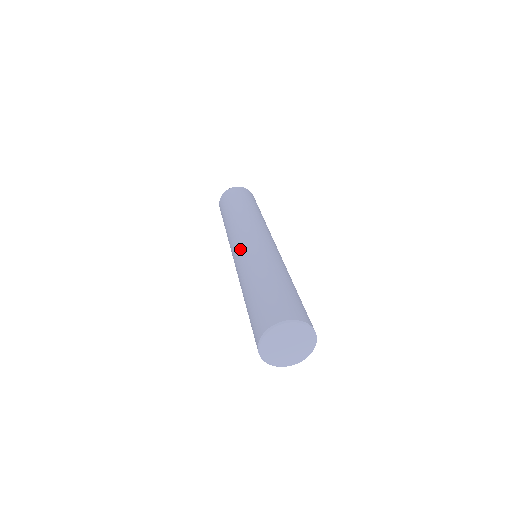
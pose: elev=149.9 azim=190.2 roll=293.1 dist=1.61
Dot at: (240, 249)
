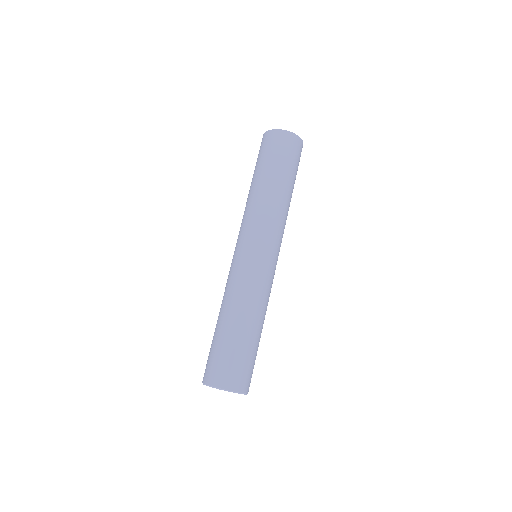
Dot at: (238, 258)
